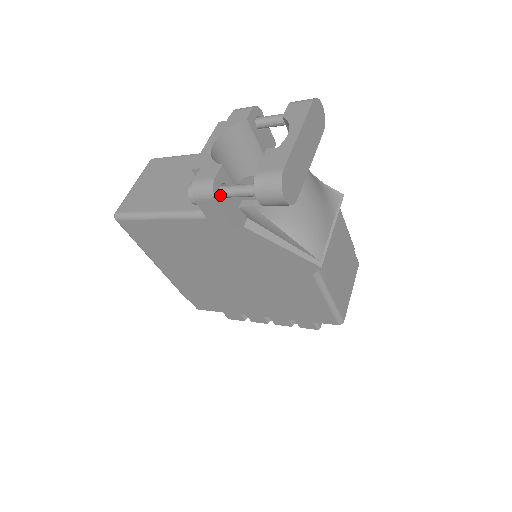
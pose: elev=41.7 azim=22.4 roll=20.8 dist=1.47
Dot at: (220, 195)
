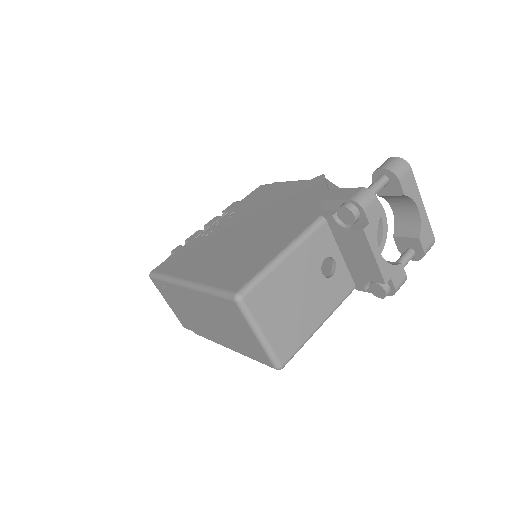
Dot at: occluded
